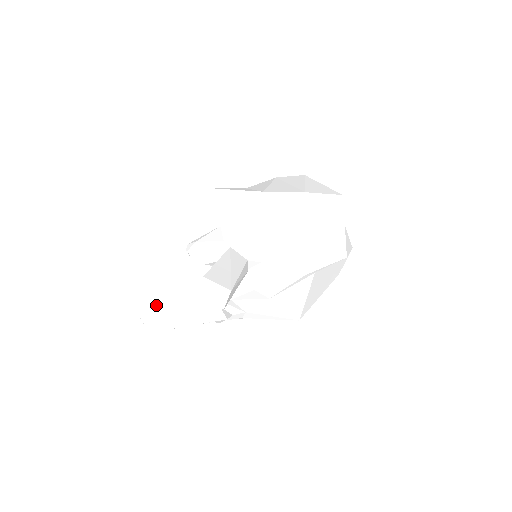
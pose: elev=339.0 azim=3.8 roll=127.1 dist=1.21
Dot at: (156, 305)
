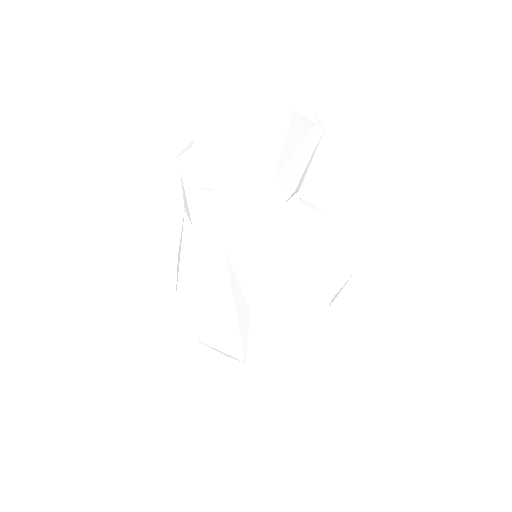
Dot at: (211, 150)
